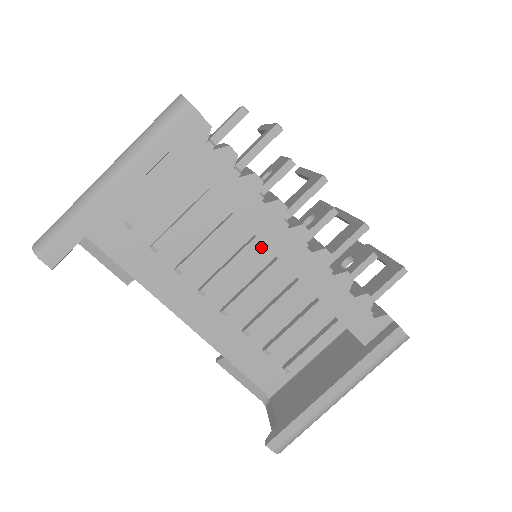
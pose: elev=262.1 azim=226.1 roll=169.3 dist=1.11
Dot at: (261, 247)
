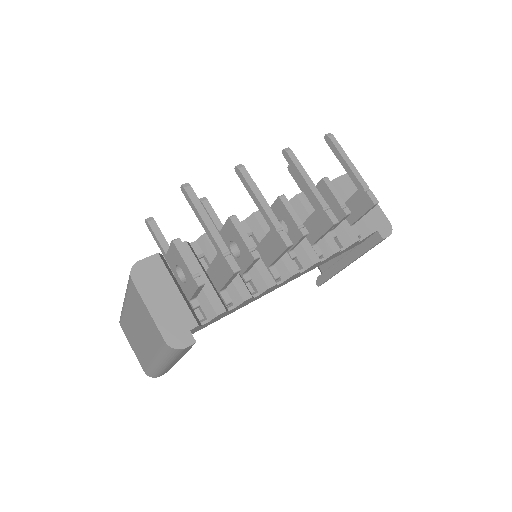
Dot at: occluded
